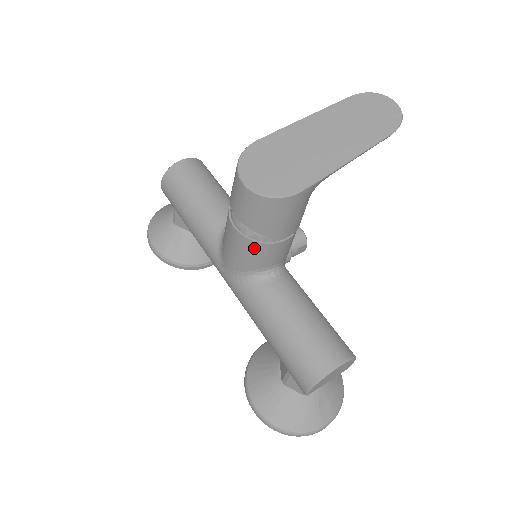
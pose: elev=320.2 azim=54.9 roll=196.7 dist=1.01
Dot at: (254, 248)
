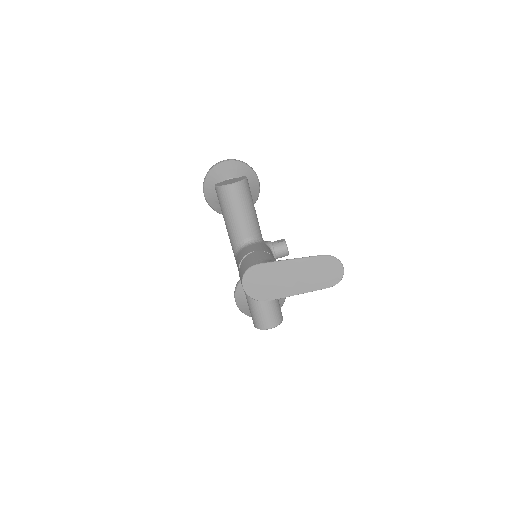
Dot at: occluded
